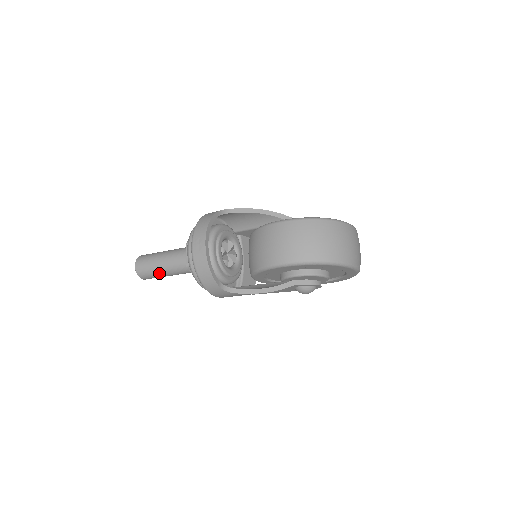
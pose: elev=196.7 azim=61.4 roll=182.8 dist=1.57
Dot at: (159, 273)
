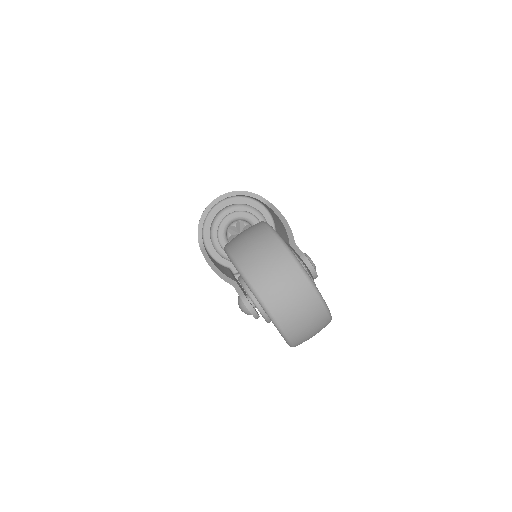
Dot at: occluded
